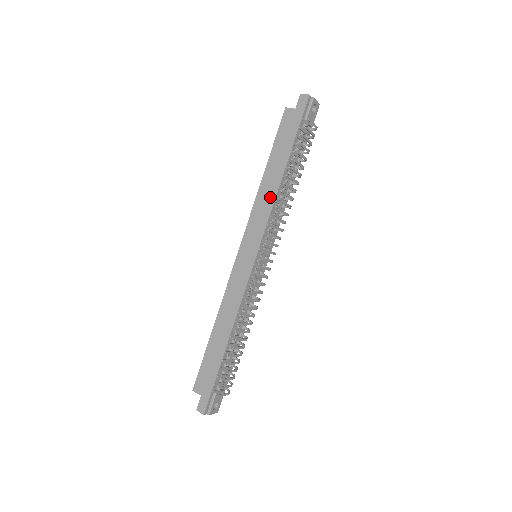
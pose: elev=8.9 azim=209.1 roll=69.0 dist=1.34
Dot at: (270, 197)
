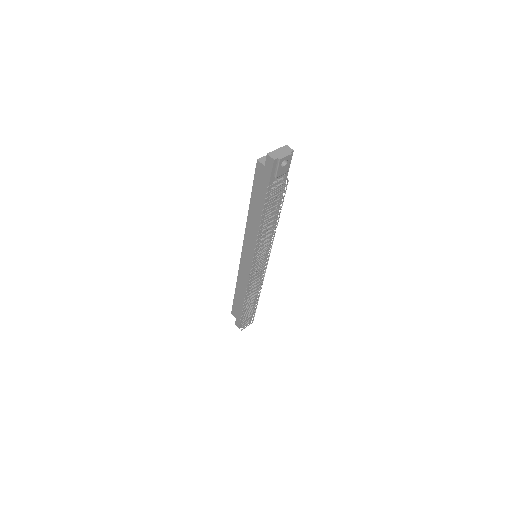
Dot at: (255, 229)
